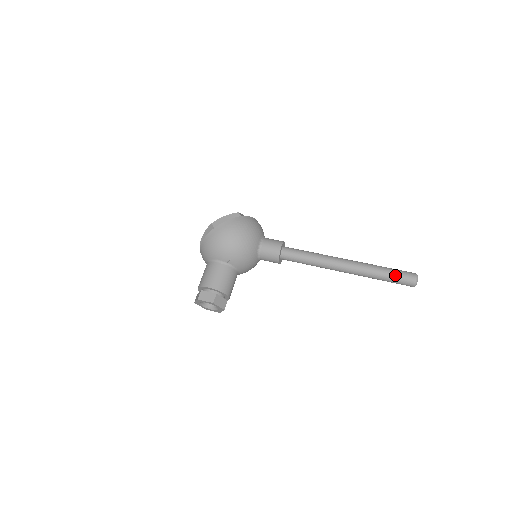
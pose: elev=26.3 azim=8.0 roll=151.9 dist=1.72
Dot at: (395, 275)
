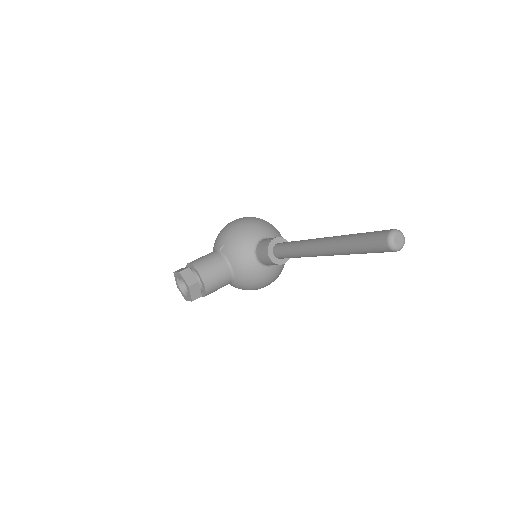
Dot at: (368, 234)
